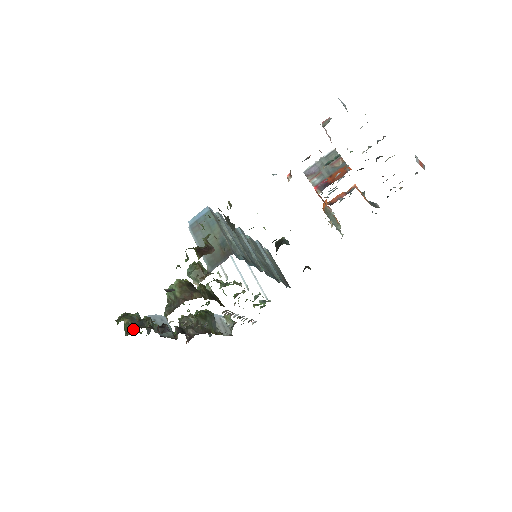
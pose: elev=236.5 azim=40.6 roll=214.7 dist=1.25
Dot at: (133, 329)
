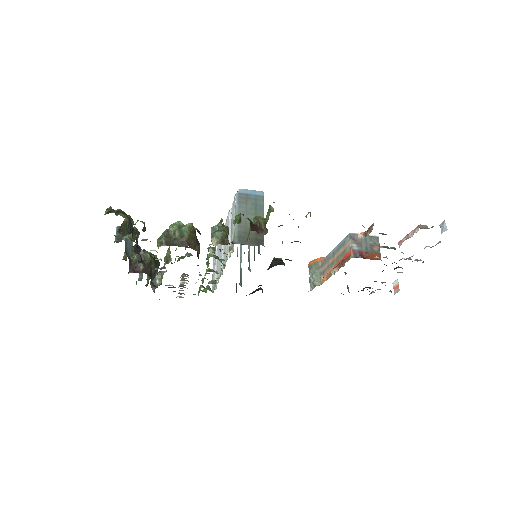
Dot at: (126, 232)
